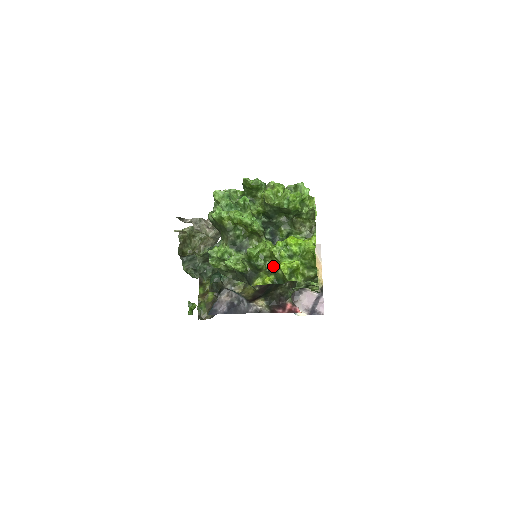
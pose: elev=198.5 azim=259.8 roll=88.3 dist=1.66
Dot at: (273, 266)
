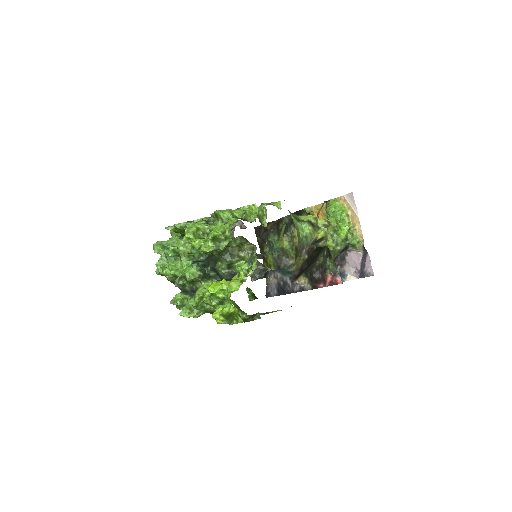
Dot at: occluded
